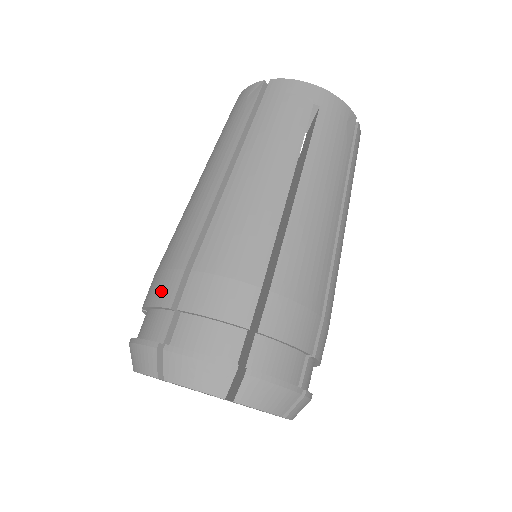
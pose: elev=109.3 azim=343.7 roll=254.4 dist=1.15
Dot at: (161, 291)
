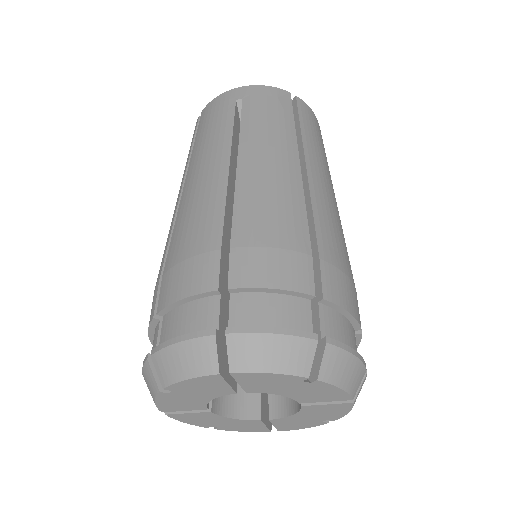
Dot at: occluded
